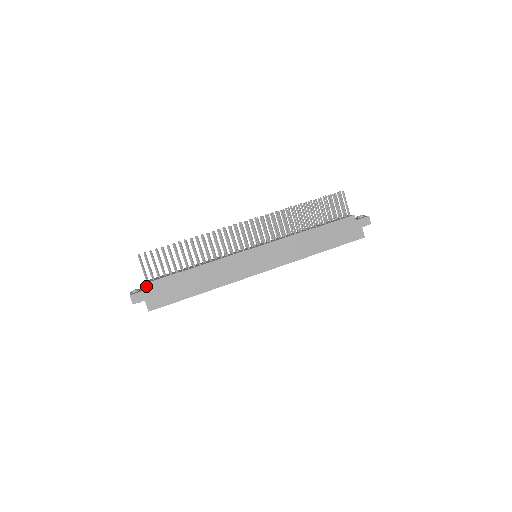
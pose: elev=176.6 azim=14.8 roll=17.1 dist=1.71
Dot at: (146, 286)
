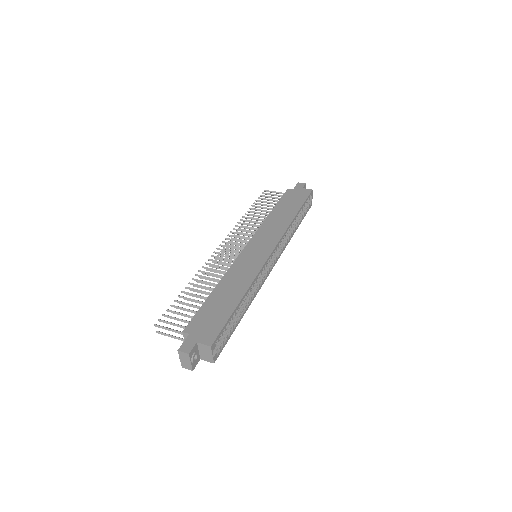
Dot at: (185, 333)
